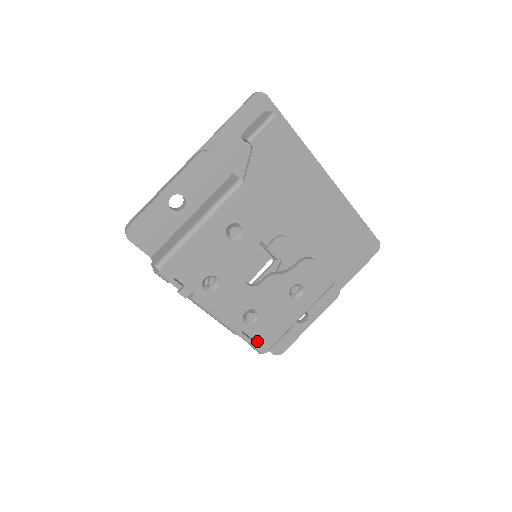
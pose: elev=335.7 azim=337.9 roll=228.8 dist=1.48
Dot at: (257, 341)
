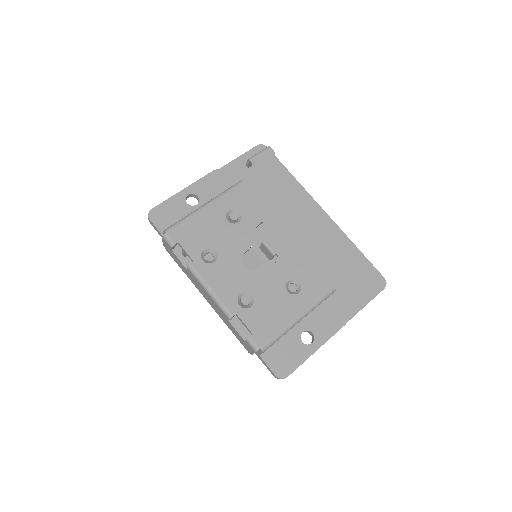
Dot at: (252, 331)
